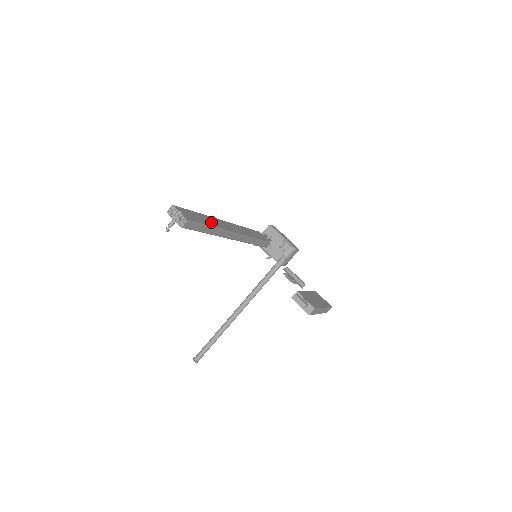
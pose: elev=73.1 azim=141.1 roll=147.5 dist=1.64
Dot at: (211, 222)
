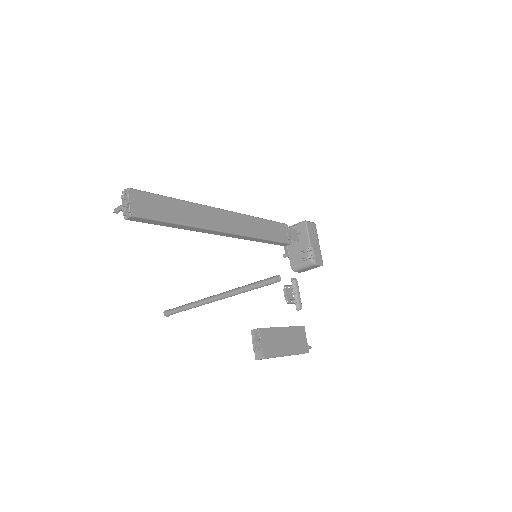
Dot at: (187, 215)
